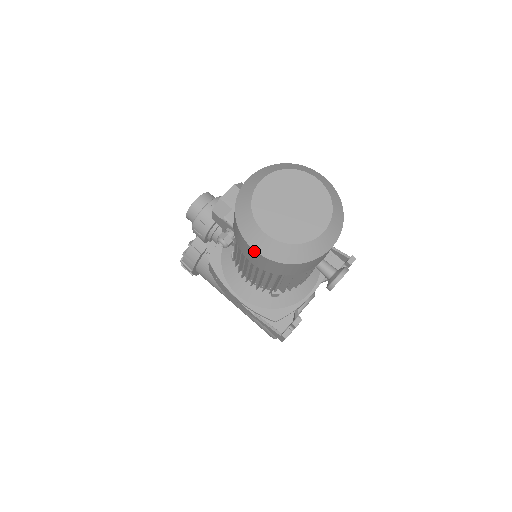
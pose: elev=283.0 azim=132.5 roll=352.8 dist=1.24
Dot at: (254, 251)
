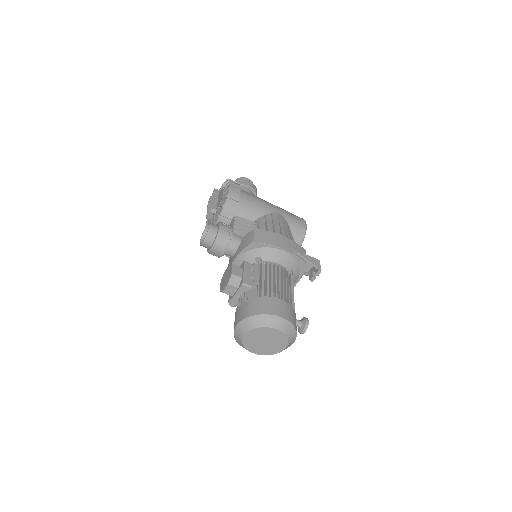
Dot at: occluded
